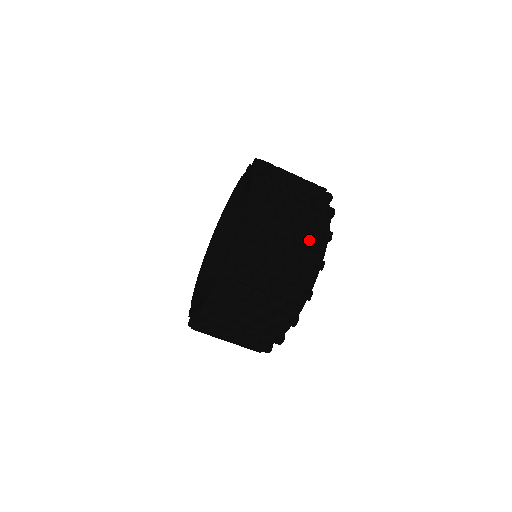
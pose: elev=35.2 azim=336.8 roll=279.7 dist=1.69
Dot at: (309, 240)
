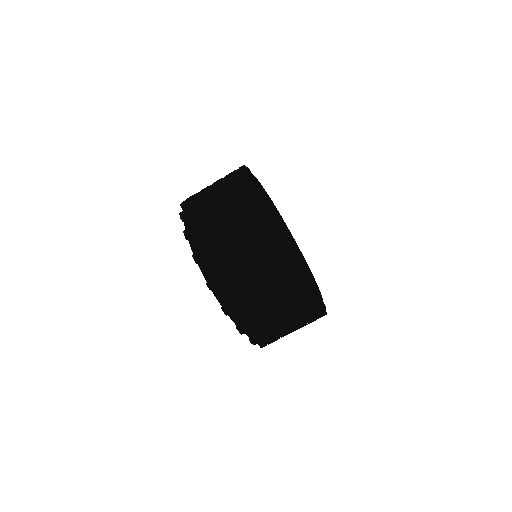
Dot at: (261, 250)
